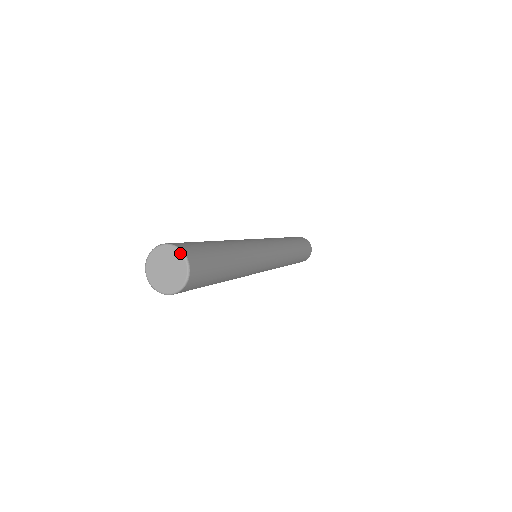
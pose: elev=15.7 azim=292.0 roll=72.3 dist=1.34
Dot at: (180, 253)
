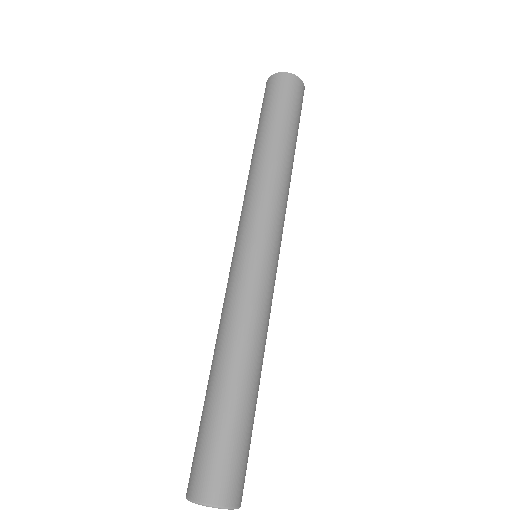
Dot at: occluded
